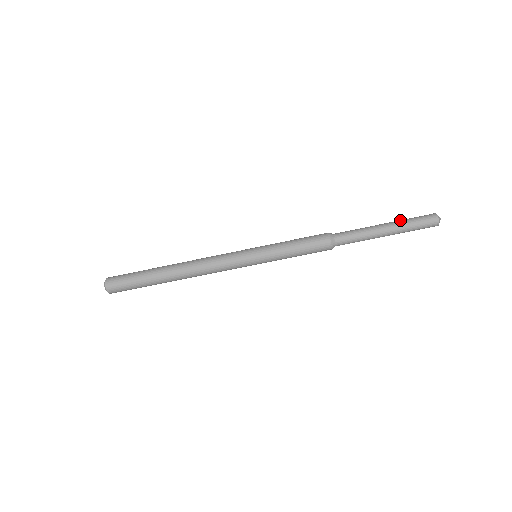
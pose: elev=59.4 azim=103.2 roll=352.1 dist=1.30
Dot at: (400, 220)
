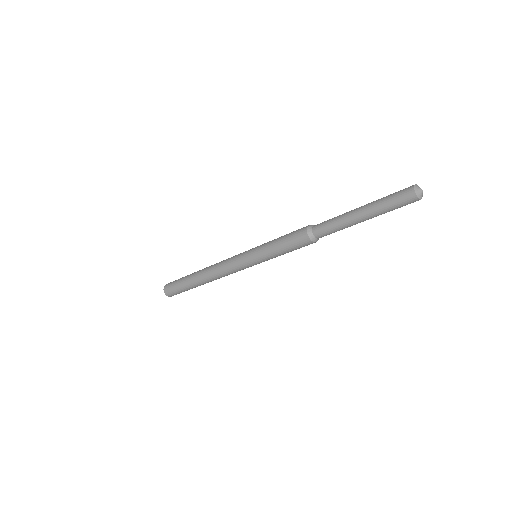
Dot at: (376, 200)
